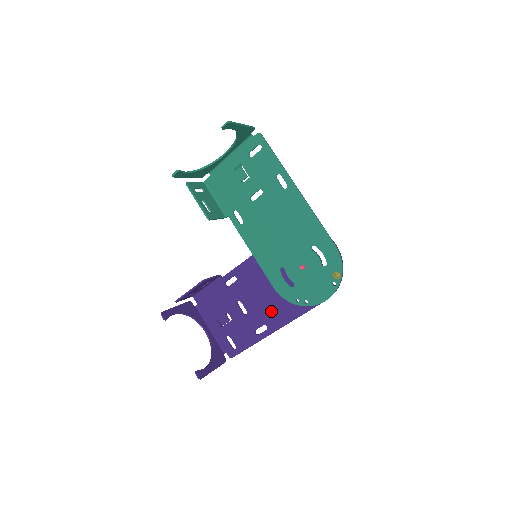
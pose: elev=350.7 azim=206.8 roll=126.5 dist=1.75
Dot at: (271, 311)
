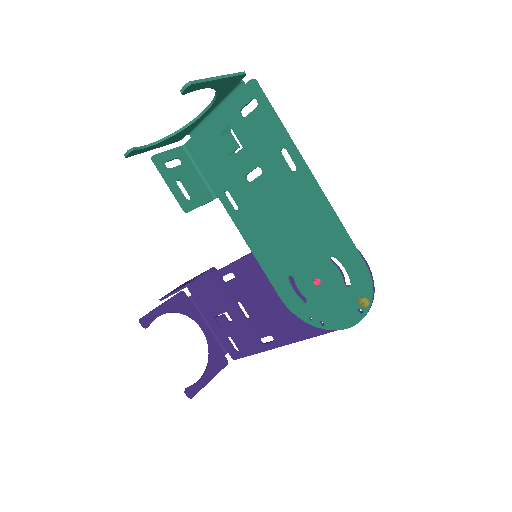
Dot at: (278, 323)
